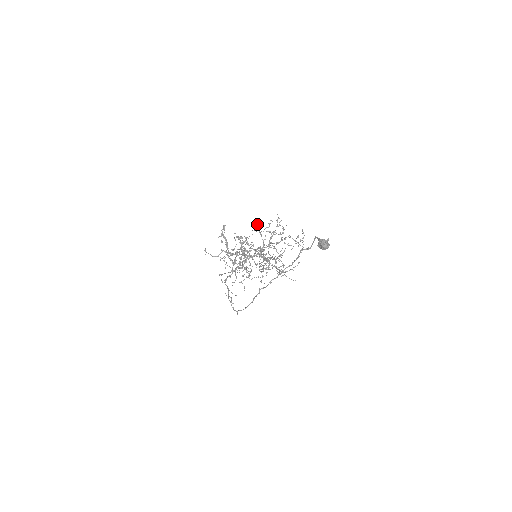
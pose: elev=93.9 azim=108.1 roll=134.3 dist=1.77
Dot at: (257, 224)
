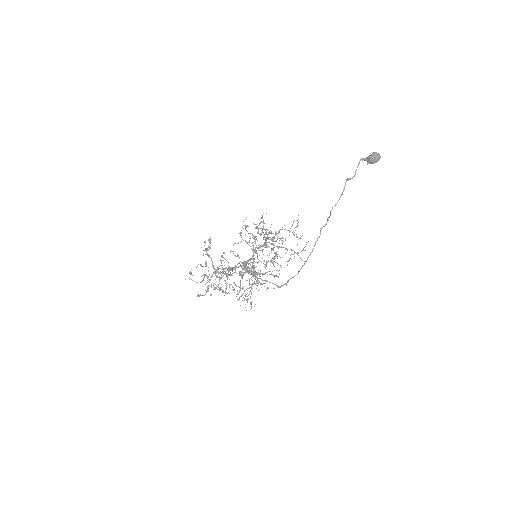
Dot at: (240, 232)
